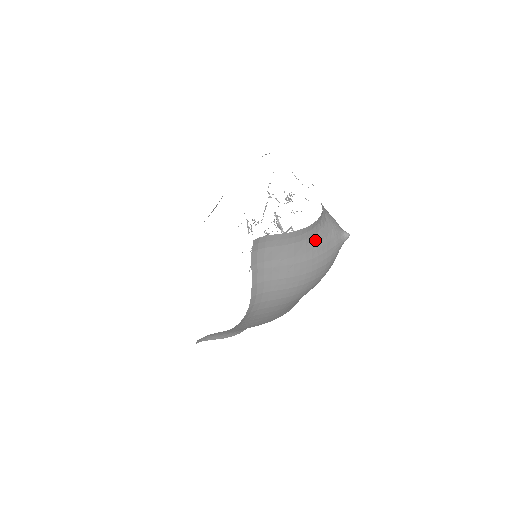
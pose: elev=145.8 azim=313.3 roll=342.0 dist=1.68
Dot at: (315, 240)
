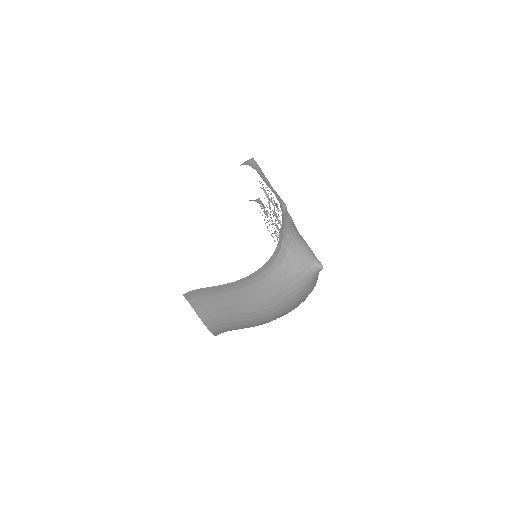
Dot at: (267, 282)
